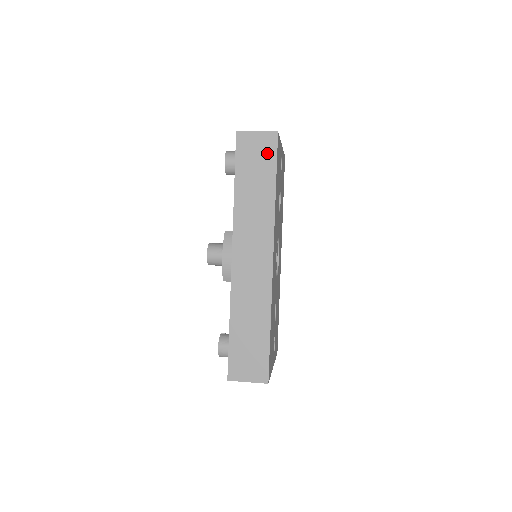
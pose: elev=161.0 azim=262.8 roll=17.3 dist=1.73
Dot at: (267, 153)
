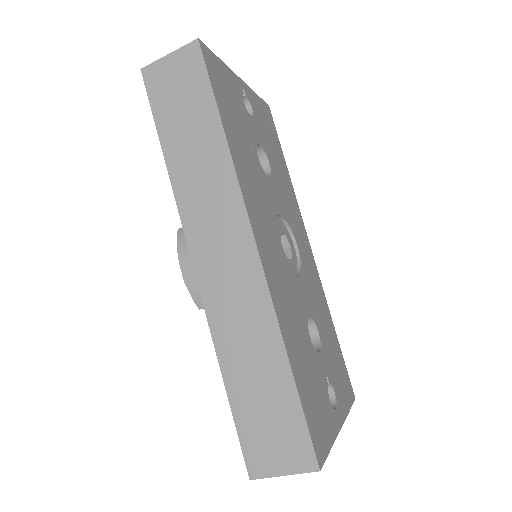
Dot at: (193, 79)
